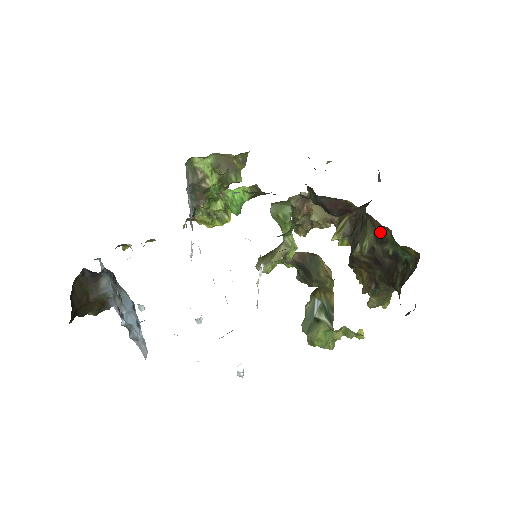
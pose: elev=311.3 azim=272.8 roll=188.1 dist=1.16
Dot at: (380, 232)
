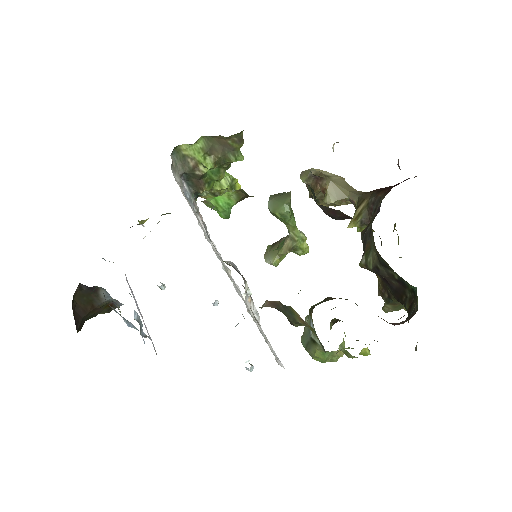
Dot at: (381, 257)
